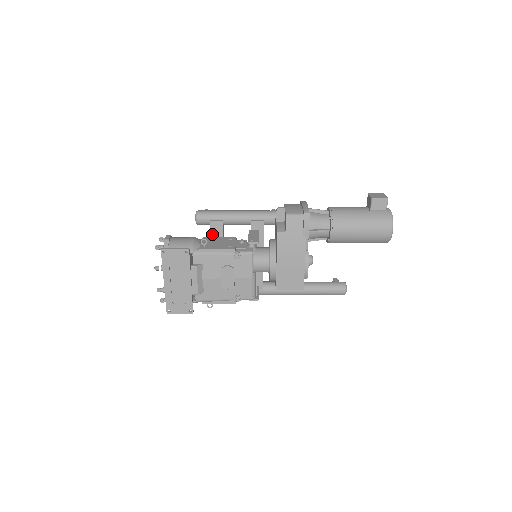
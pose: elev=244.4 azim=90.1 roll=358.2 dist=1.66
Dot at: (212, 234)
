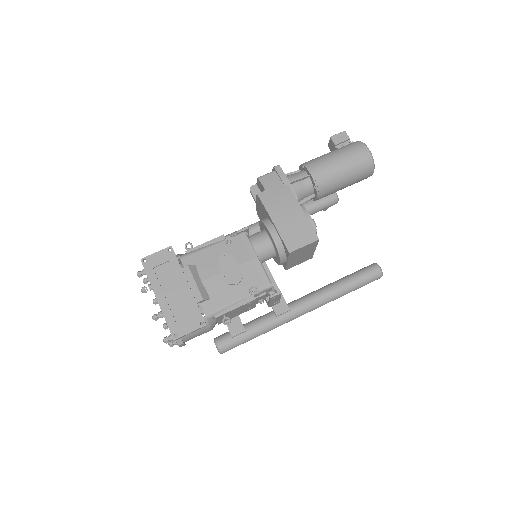
Dot at: occluded
